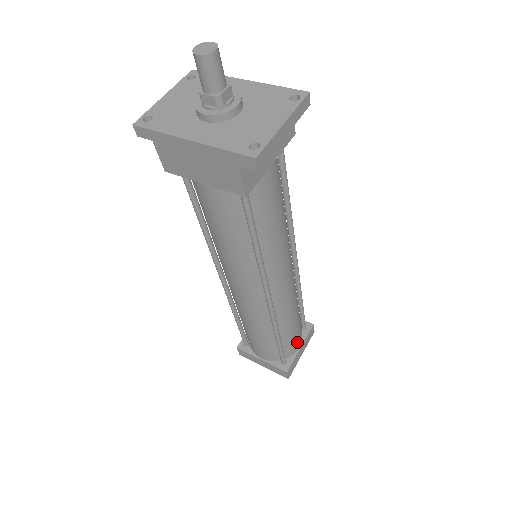
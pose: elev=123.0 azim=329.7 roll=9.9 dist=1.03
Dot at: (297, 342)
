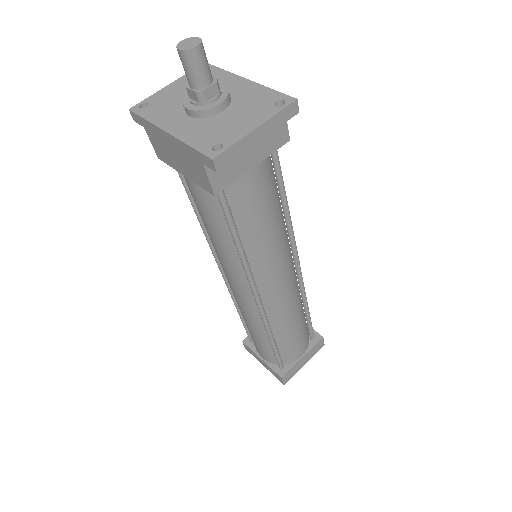
Dot at: (298, 351)
